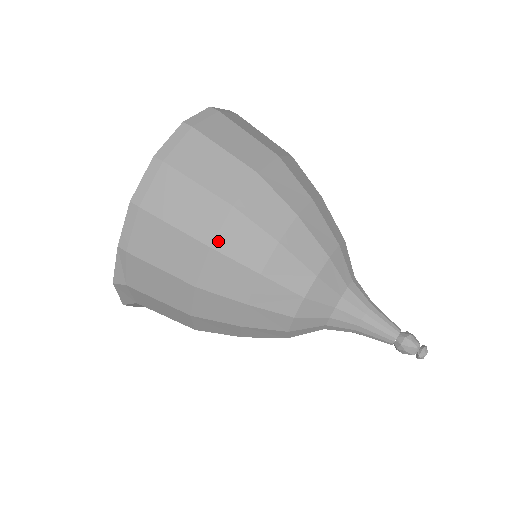
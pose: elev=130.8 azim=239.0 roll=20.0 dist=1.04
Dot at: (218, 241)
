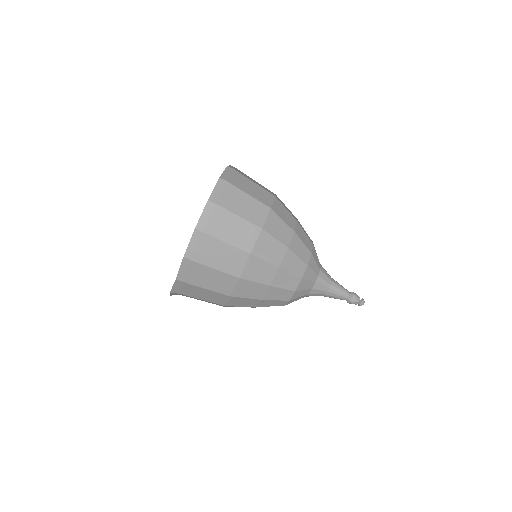
Dot at: (244, 274)
